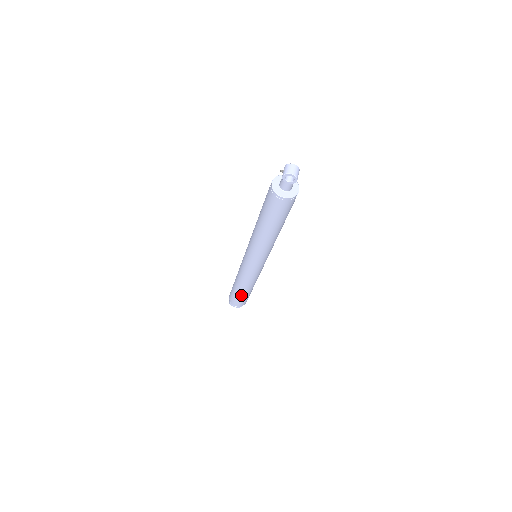
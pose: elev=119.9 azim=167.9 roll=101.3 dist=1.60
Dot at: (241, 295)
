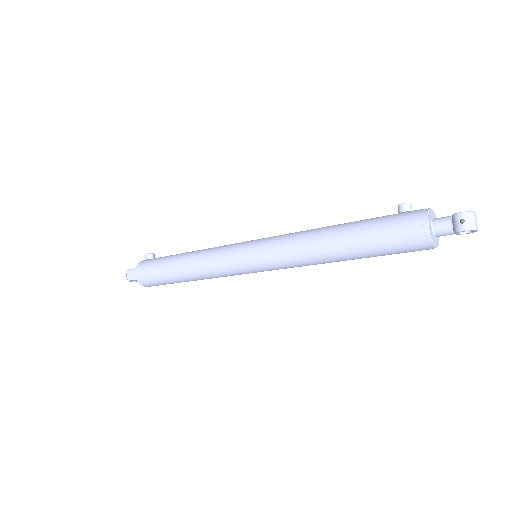
Dot at: occluded
